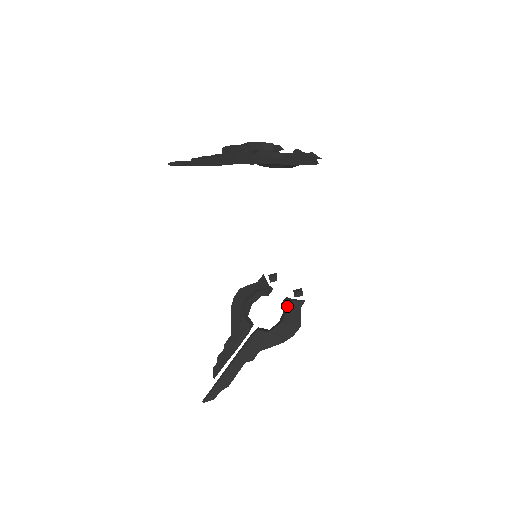
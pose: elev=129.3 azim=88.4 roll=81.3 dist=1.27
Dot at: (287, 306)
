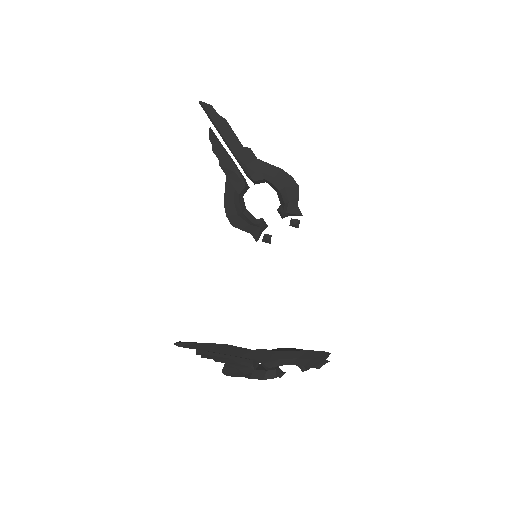
Dot at: occluded
